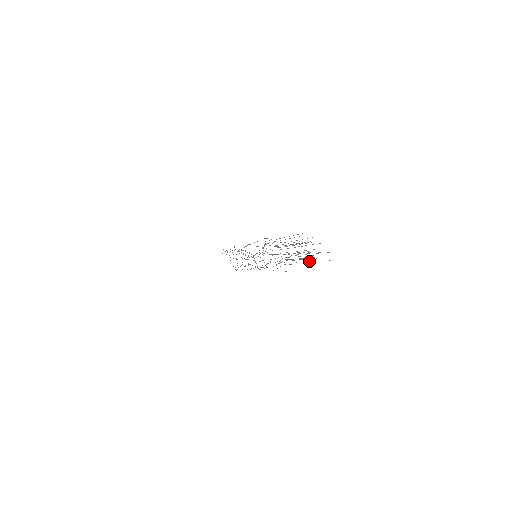
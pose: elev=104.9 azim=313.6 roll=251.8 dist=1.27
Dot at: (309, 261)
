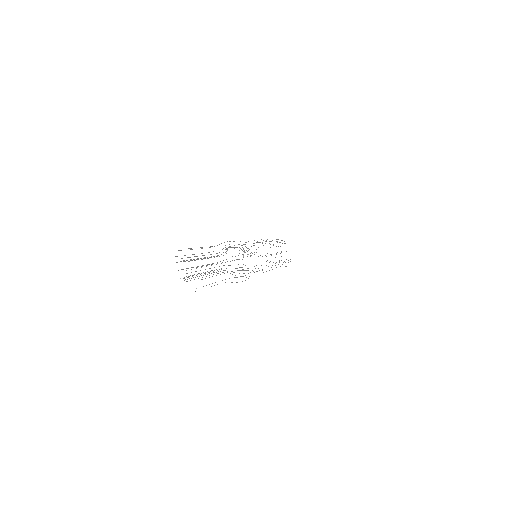
Dot at: occluded
